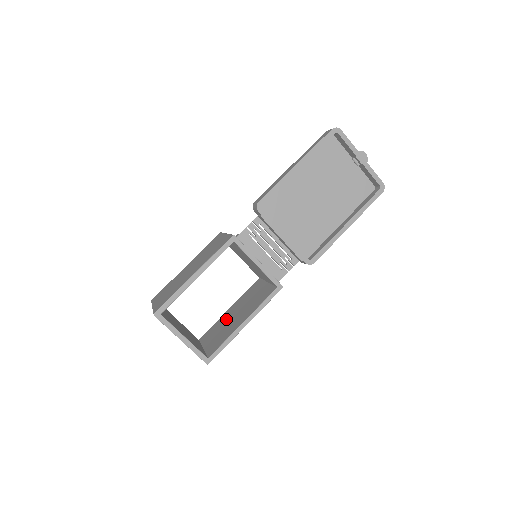
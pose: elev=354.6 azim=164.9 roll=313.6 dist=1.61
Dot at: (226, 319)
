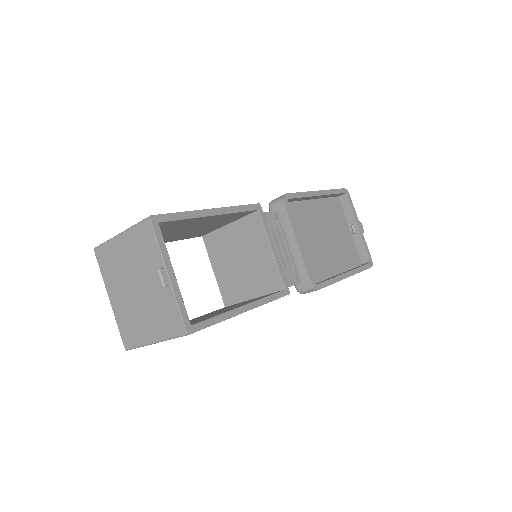
Dot at: occluded
